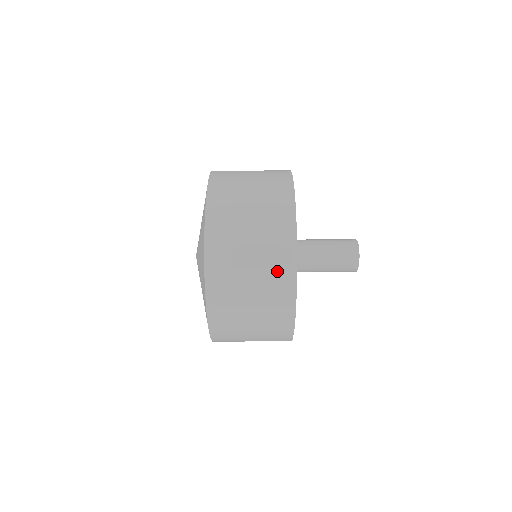
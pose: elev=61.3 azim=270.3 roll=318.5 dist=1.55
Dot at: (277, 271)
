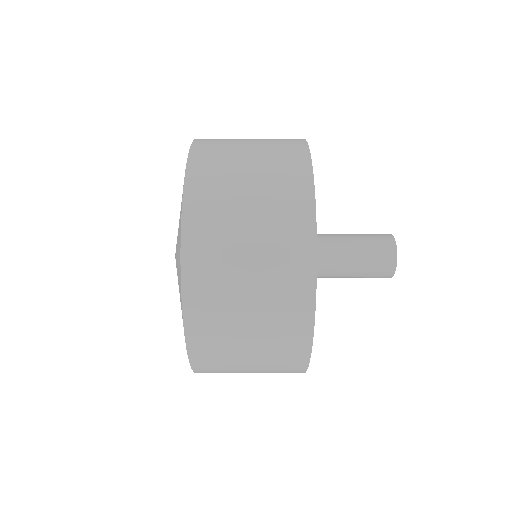
Dot at: occluded
